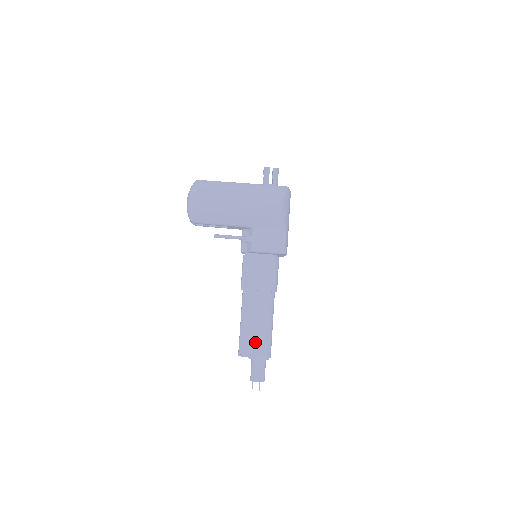
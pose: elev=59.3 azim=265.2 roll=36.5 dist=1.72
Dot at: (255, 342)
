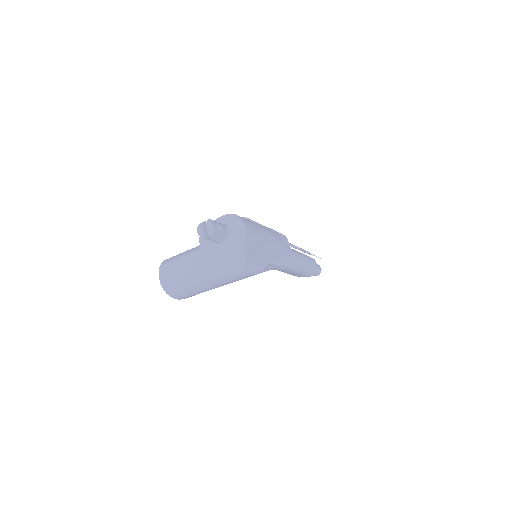
Dot at: occluded
